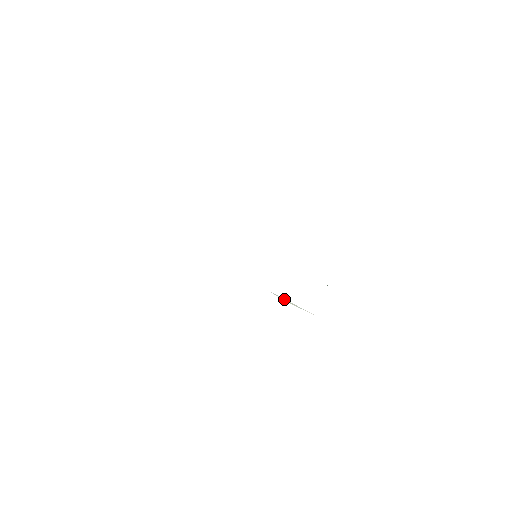
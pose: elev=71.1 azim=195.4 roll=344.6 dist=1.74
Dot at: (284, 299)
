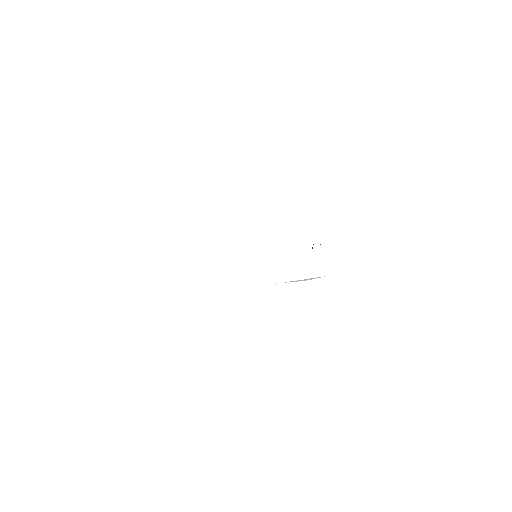
Dot at: (299, 280)
